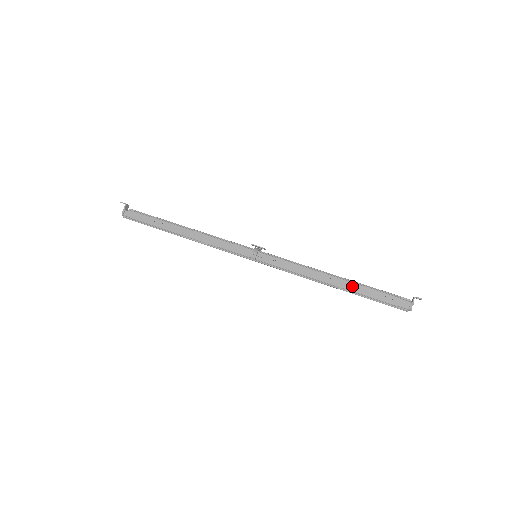
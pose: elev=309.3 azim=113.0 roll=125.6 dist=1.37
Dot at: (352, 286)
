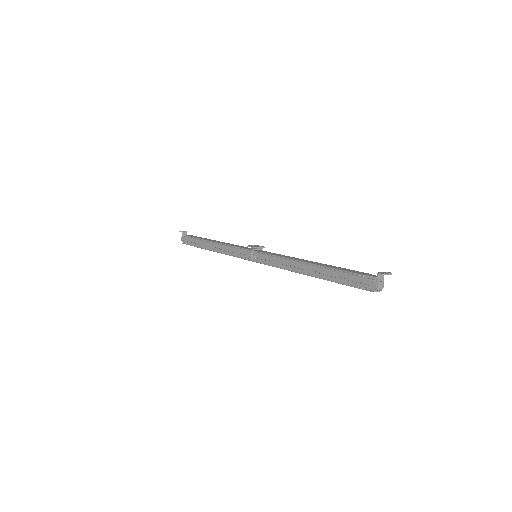
Dot at: (323, 271)
